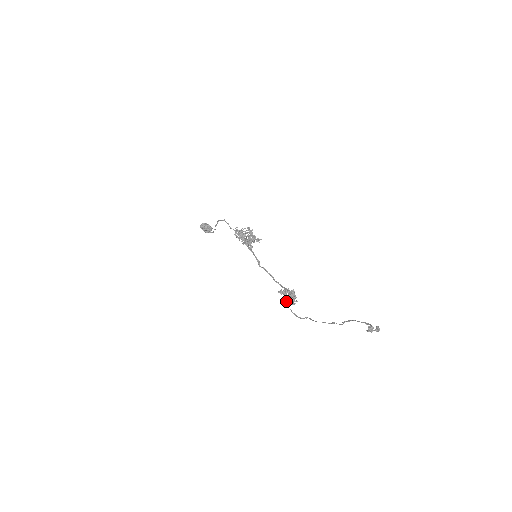
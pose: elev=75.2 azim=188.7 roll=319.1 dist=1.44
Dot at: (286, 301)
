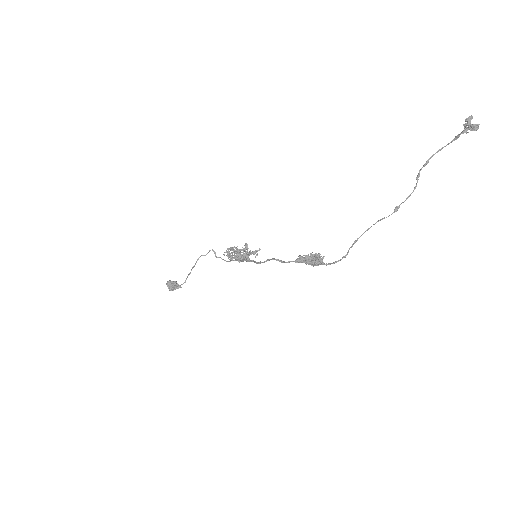
Dot at: (308, 262)
